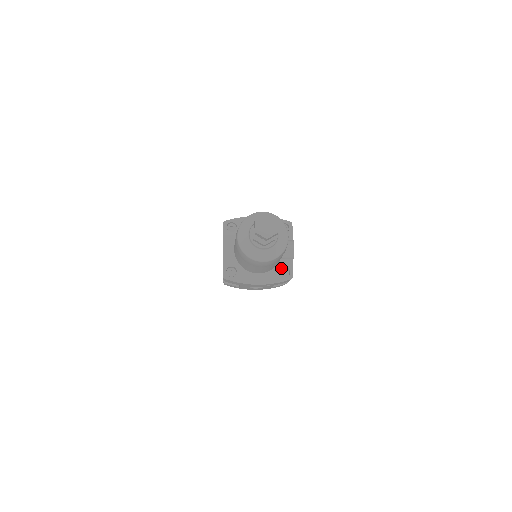
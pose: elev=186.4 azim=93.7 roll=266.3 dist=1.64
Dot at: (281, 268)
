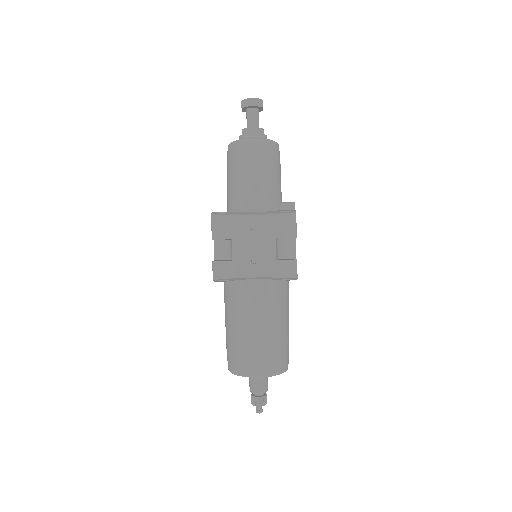
Dot at: occluded
